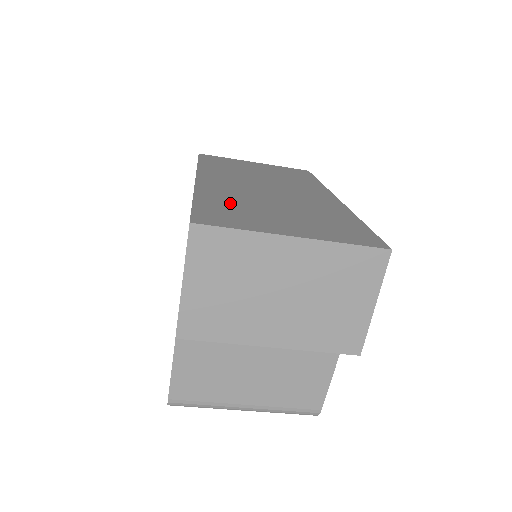
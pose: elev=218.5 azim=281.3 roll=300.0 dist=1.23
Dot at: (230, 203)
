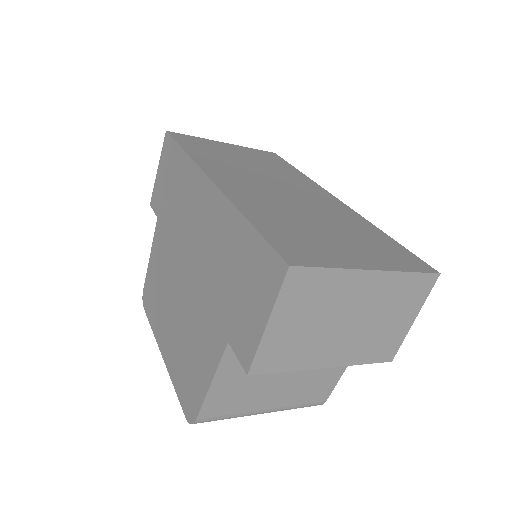
Dot at: (282, 223)
